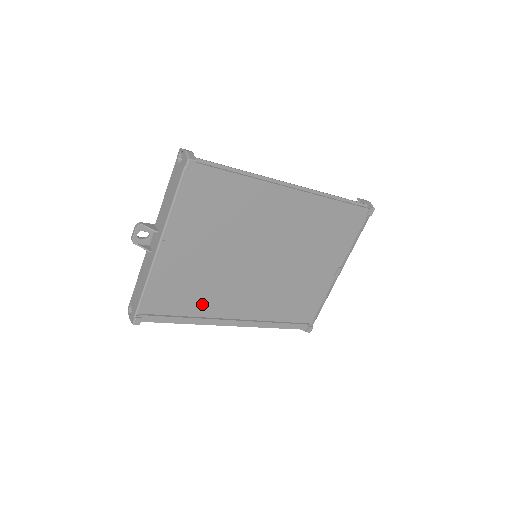
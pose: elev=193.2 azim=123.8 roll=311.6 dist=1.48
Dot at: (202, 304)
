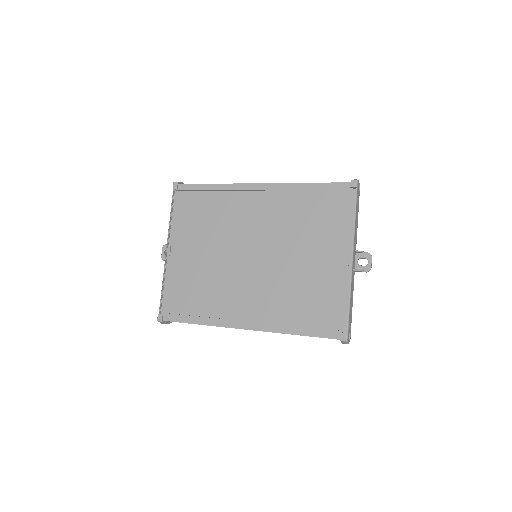
Dot at: (212, 303)
